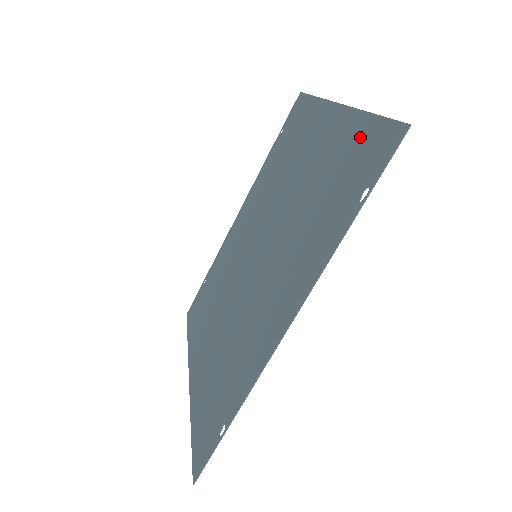
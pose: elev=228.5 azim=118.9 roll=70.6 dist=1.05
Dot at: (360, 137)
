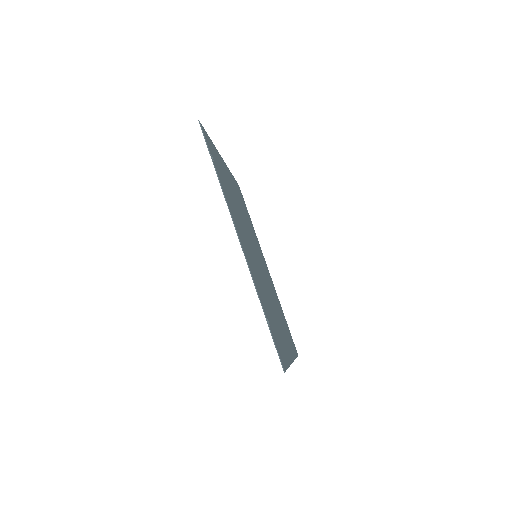
Dot at: occluded
